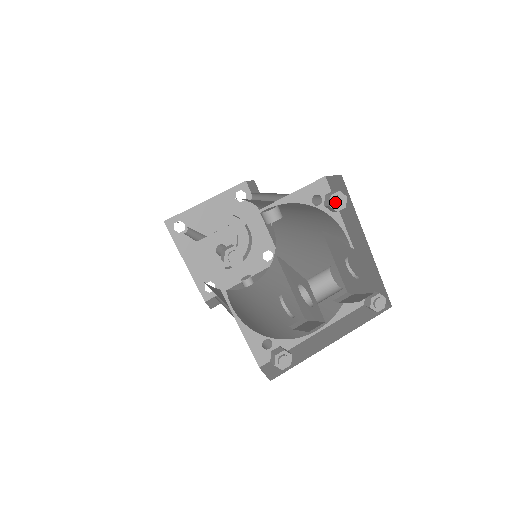
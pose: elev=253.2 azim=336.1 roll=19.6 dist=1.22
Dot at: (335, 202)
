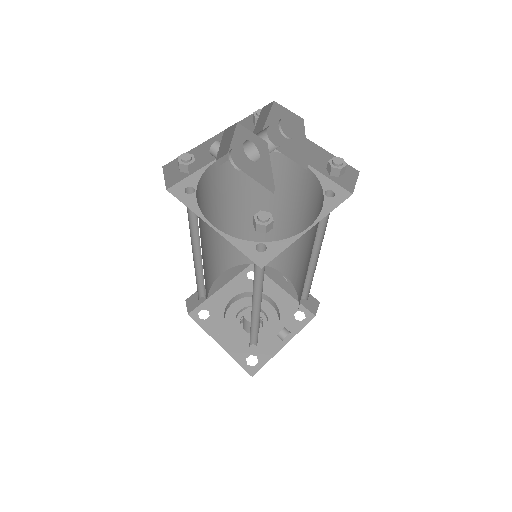
Dot at: (258, 113)
